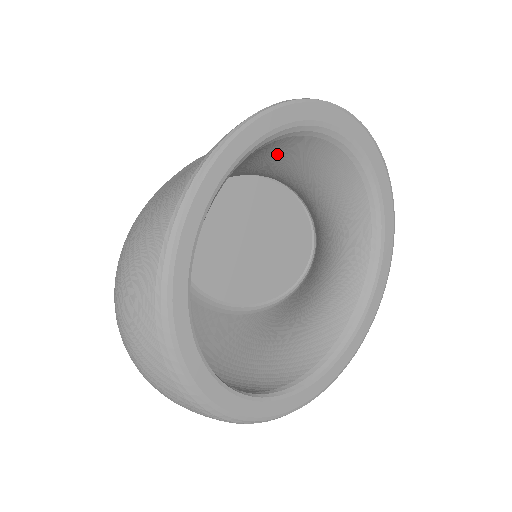
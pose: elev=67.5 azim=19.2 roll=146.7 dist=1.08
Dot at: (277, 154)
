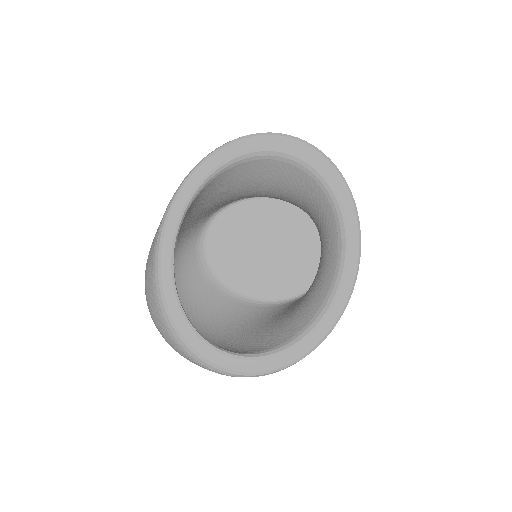
Dot at: (247, 177)
